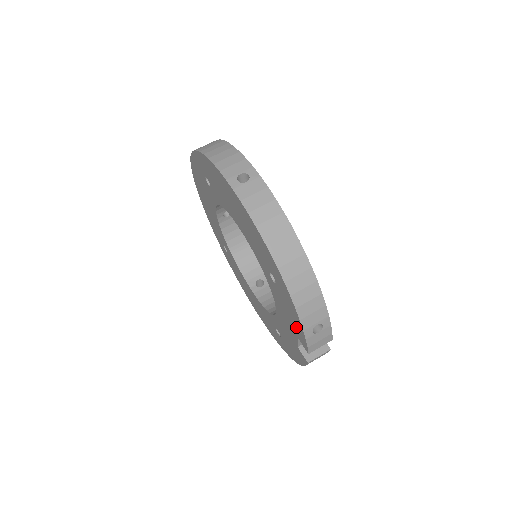
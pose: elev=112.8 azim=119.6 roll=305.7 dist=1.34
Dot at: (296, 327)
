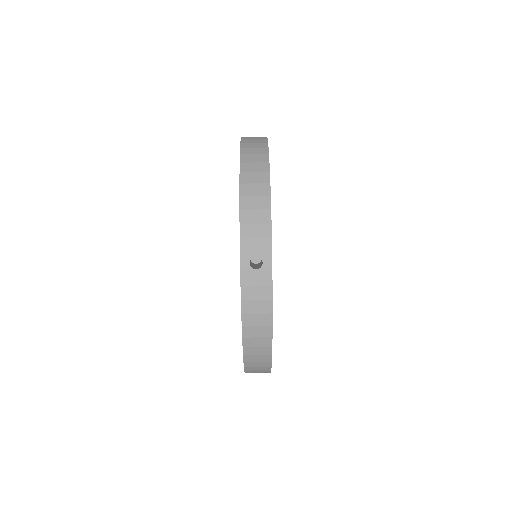
Dot at: occluded
